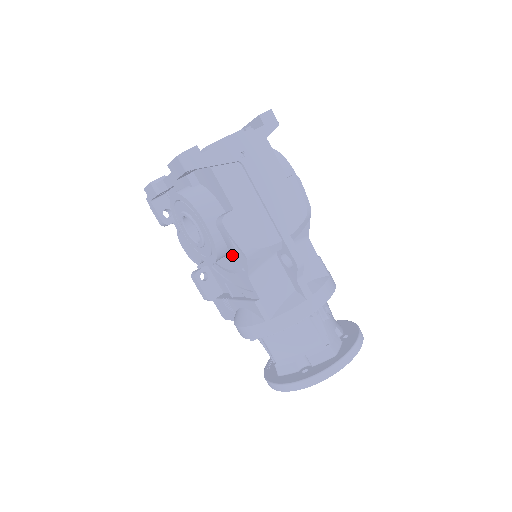
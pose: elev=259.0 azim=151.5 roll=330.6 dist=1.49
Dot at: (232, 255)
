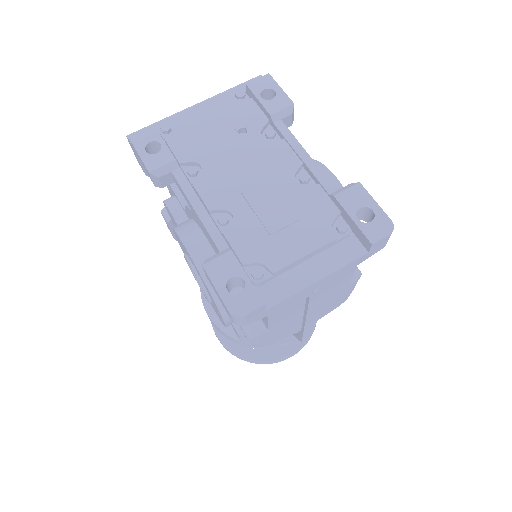
Dot at: occluded
